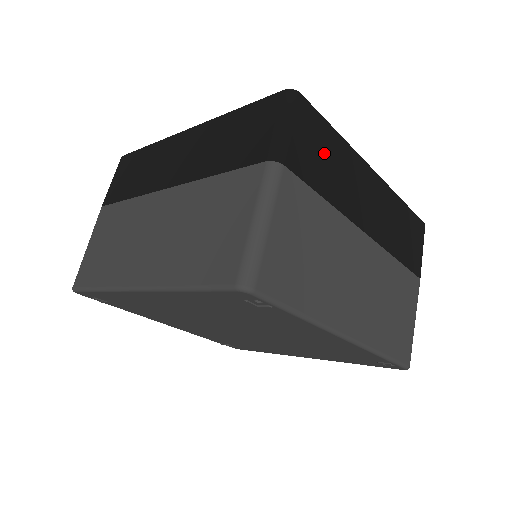
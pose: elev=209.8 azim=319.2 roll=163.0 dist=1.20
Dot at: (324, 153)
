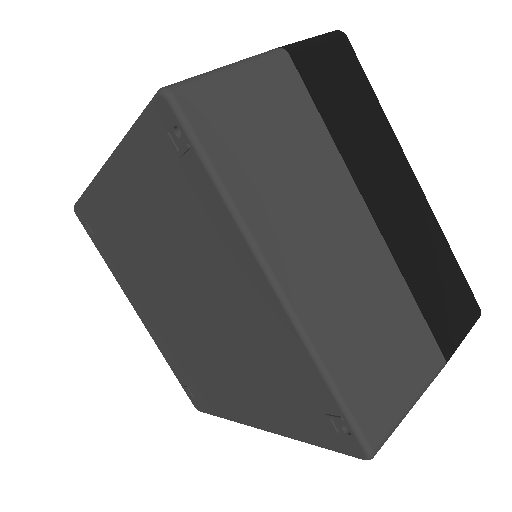
Dot at: (350, 98)
